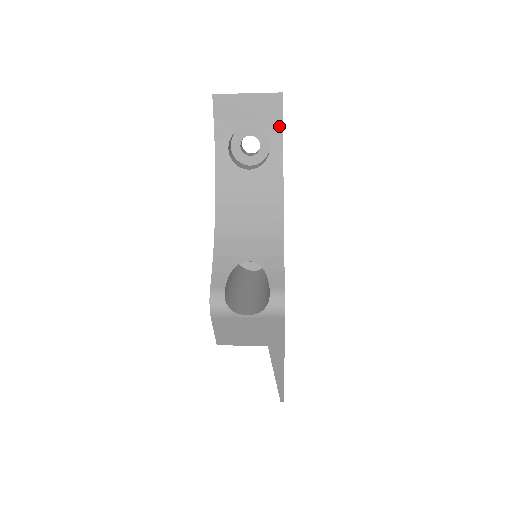
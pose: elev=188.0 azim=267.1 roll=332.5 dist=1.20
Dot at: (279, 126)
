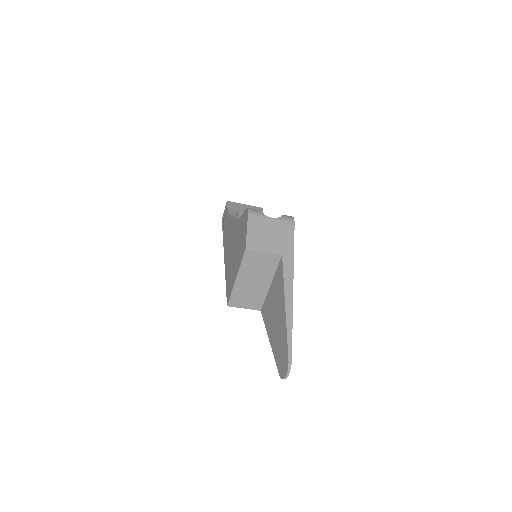
Dot at: occluded
